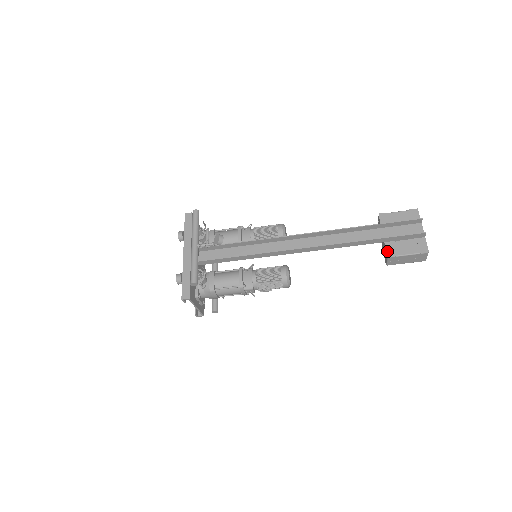
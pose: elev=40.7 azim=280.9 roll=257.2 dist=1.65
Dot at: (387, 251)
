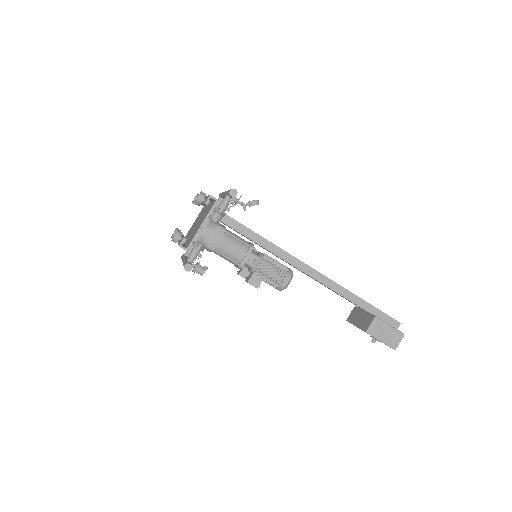
Dot at: (373, 315)
